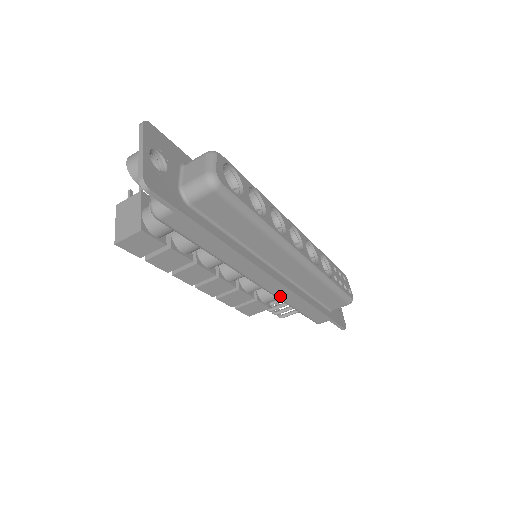
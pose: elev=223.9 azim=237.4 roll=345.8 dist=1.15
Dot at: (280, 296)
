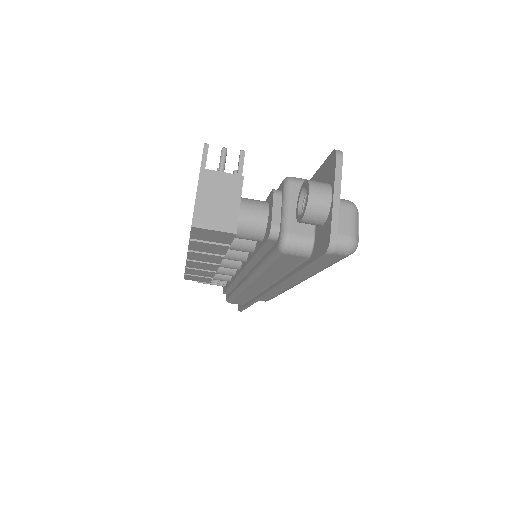
Dot at: (244, 292)
